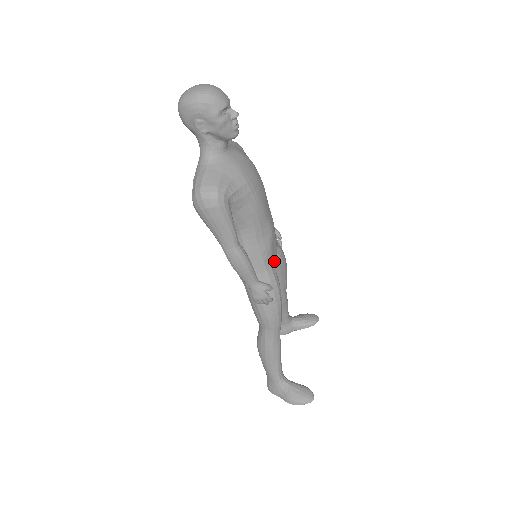
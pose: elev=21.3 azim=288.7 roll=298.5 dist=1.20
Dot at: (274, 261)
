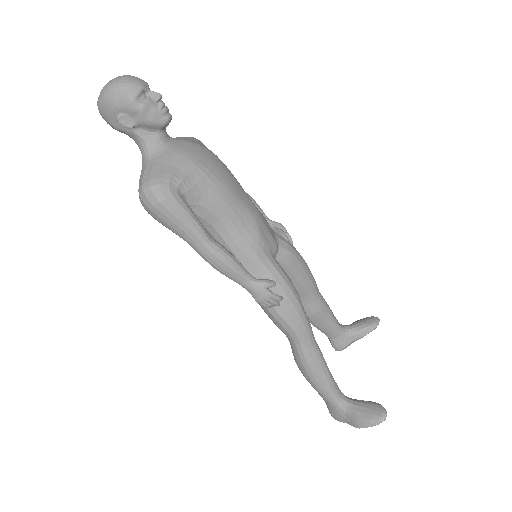
Dot at: (281, 257)
